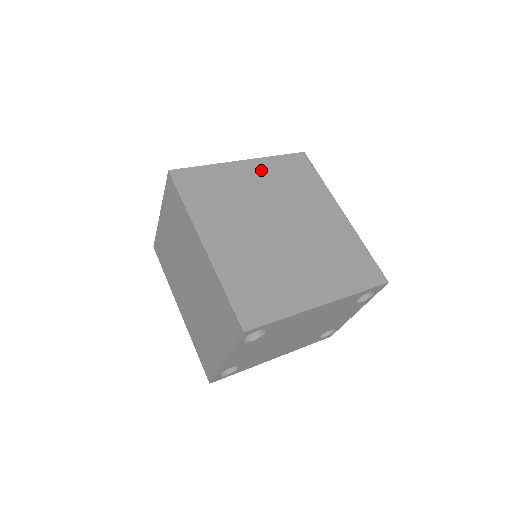
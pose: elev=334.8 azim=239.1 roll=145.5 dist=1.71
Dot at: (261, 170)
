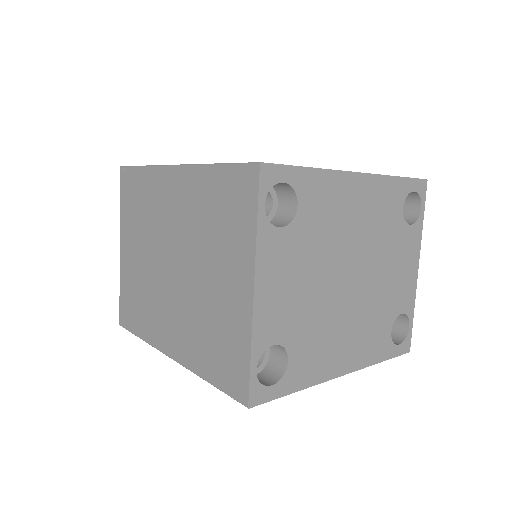
Dot at: occluded
